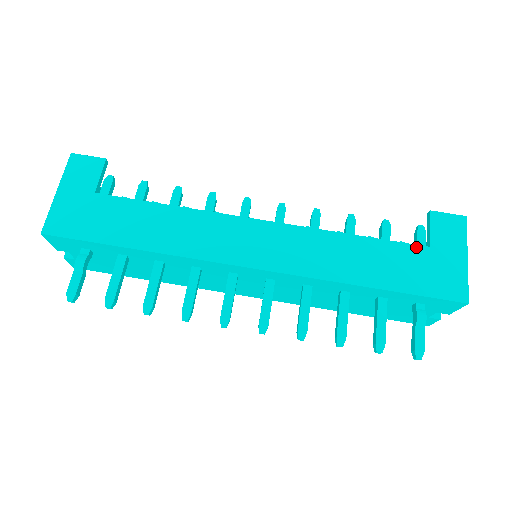
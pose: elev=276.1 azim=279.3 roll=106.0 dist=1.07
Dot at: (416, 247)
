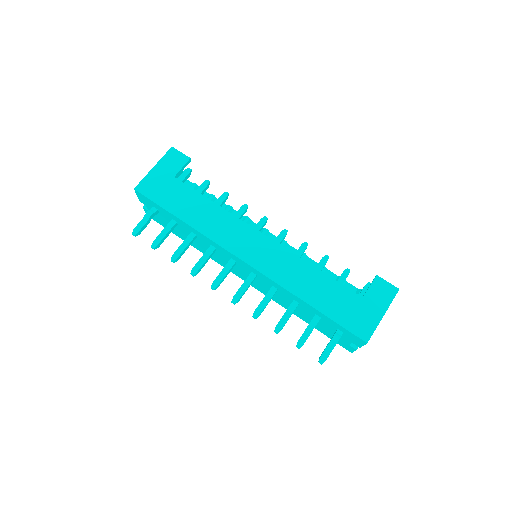
Dot at: (353, 294)
